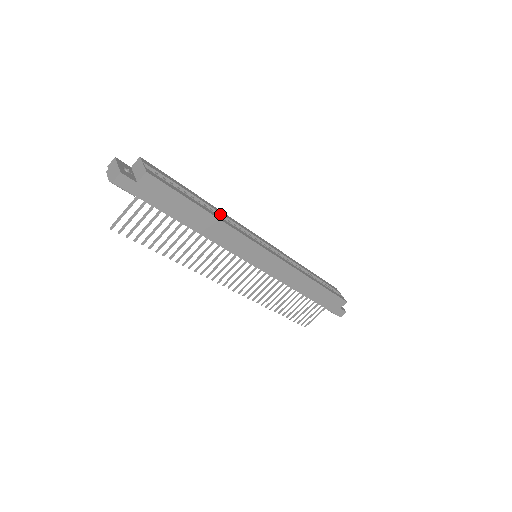
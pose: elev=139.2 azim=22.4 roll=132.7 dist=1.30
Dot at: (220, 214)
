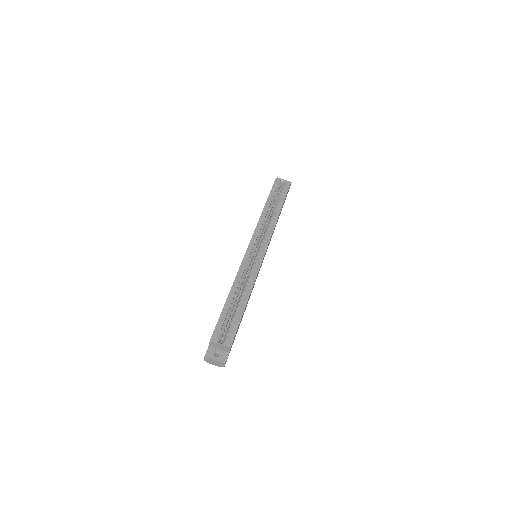
Dot at: (239, 283)
